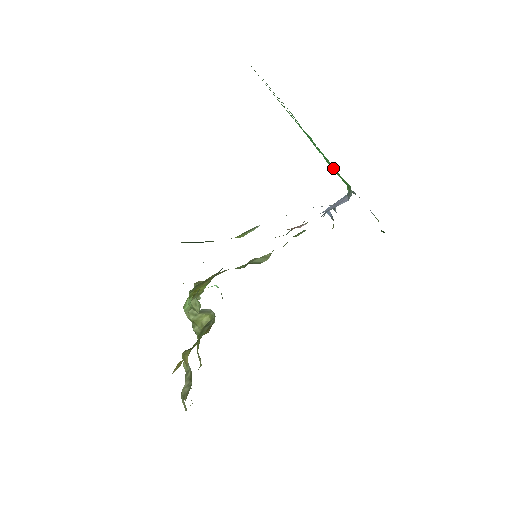
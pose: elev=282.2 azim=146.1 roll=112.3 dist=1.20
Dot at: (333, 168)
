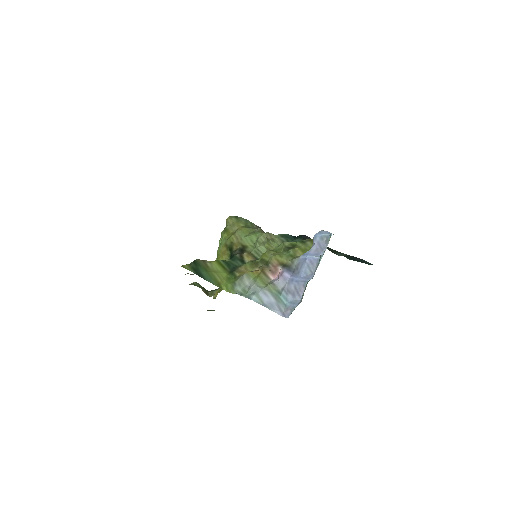
Dot at: occluded
